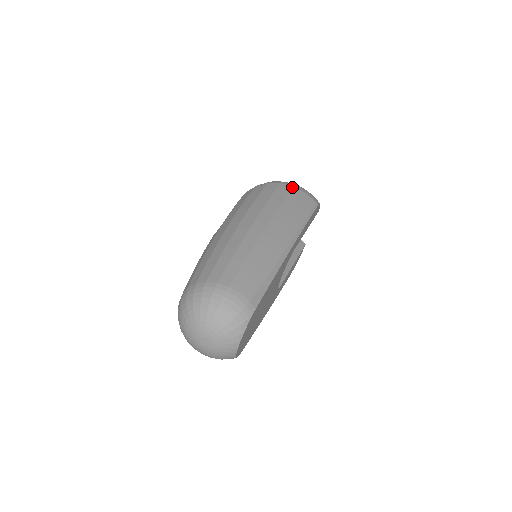
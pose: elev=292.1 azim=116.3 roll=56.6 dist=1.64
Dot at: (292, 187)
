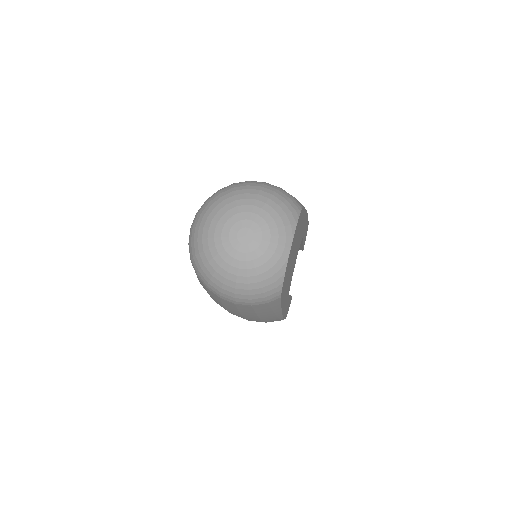
Dot at: occluded
